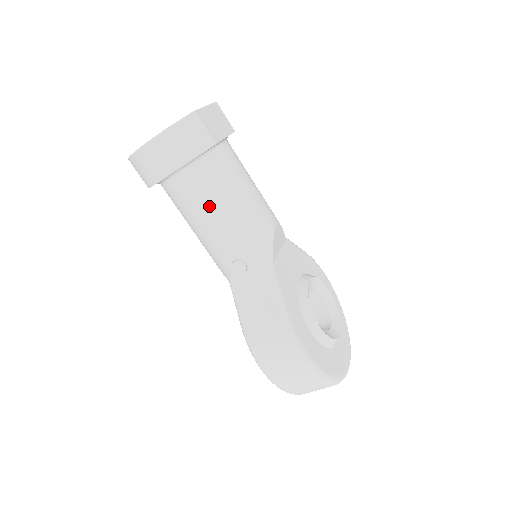
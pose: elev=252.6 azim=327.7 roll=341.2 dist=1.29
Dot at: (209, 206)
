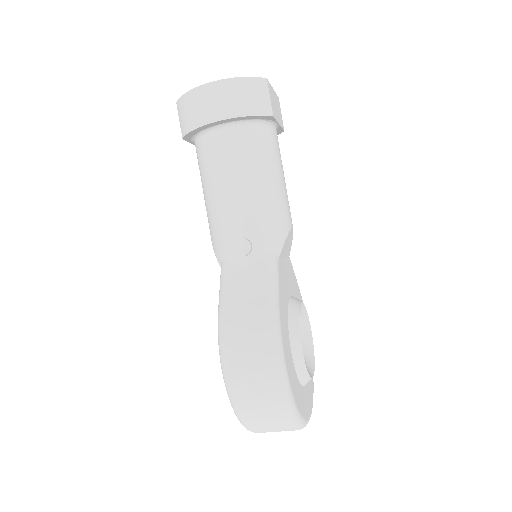
Dot at: (240, 171)
